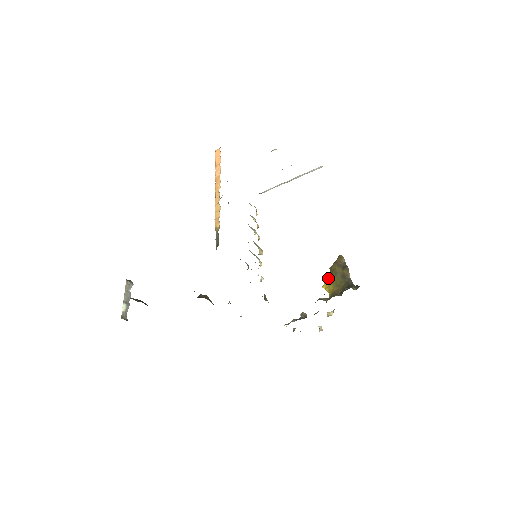
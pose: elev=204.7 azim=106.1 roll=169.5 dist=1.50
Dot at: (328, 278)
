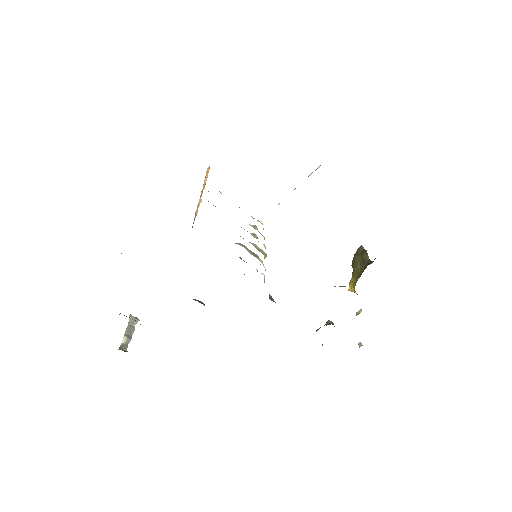
Dot at: (352, 276)
